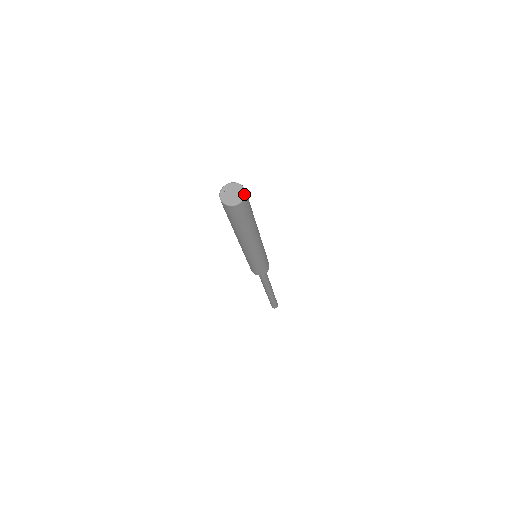
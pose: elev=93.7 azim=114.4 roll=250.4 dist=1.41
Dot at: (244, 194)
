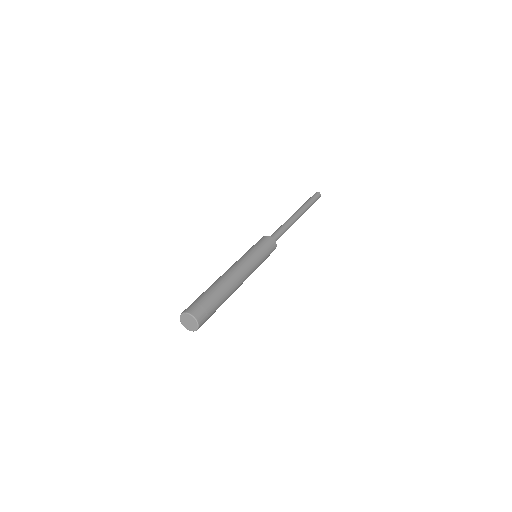
Dot at: (195, 320)
